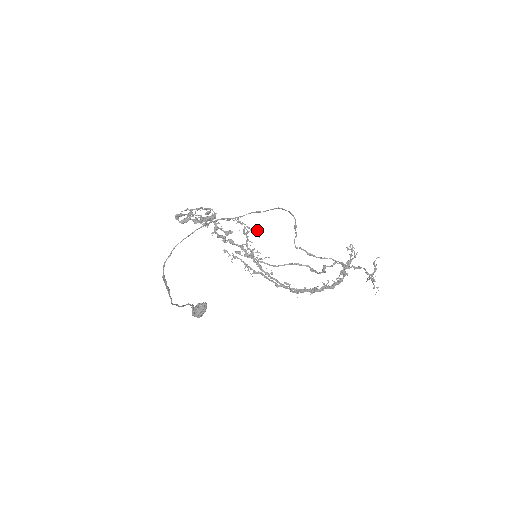
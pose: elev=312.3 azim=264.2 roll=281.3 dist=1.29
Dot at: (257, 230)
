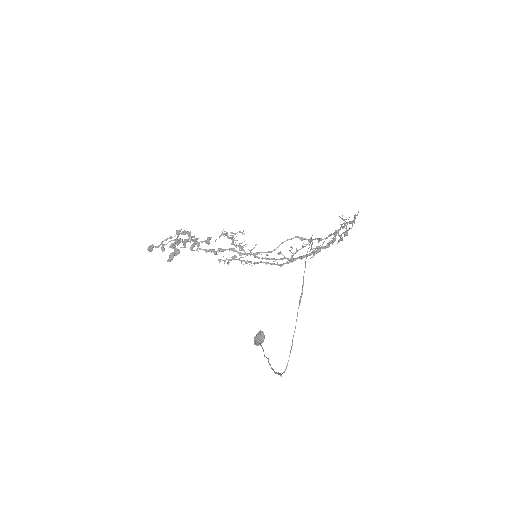
Dot at: (240, 231)
